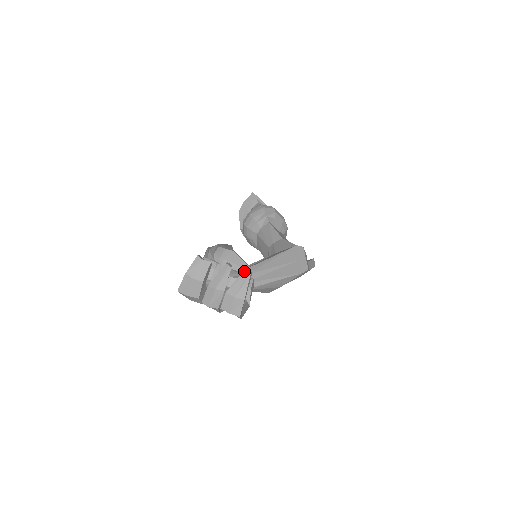
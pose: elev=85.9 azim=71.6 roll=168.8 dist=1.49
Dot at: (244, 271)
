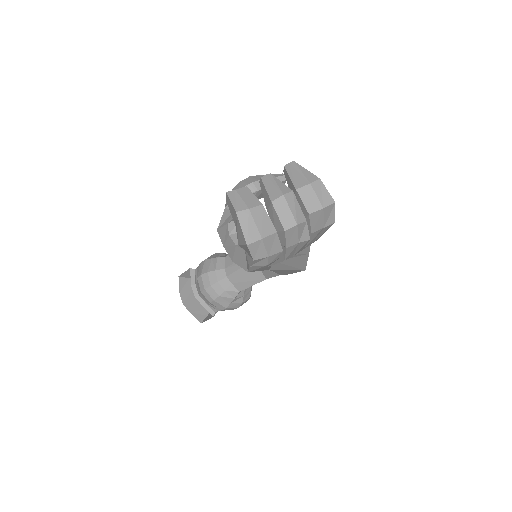
Dot at: (285, 166)
